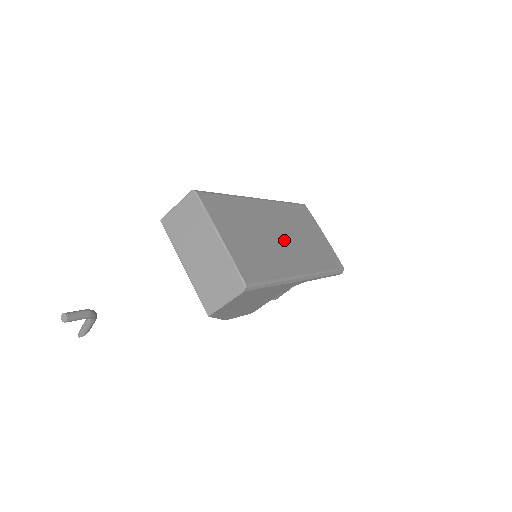
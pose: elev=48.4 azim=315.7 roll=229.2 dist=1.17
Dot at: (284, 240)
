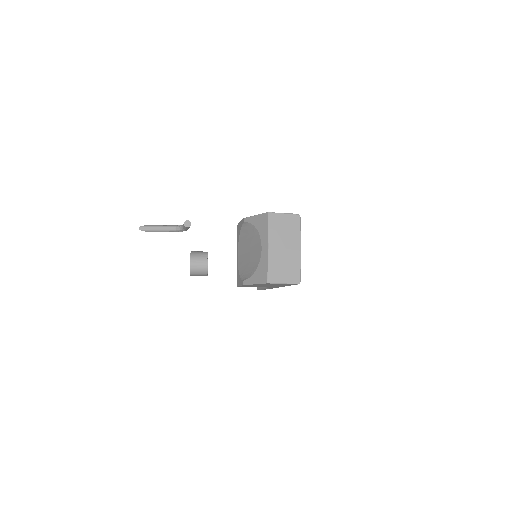
Dot at: occluded
